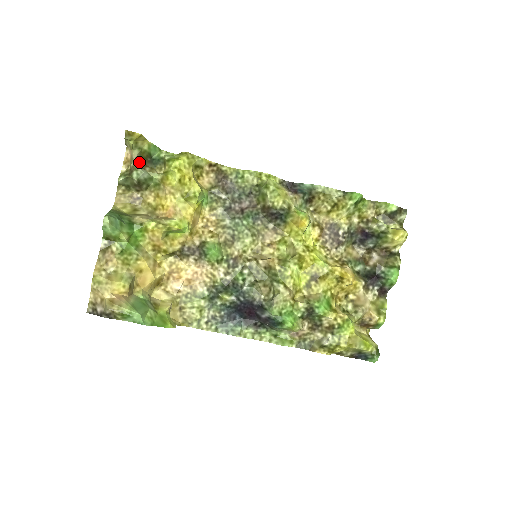
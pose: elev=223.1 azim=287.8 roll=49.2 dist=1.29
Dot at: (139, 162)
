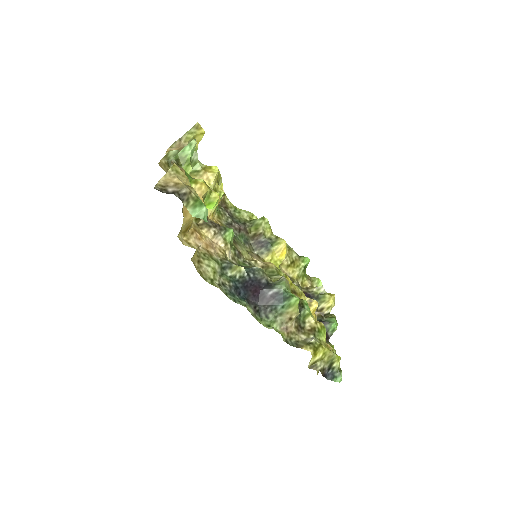
Dot at: occluded
